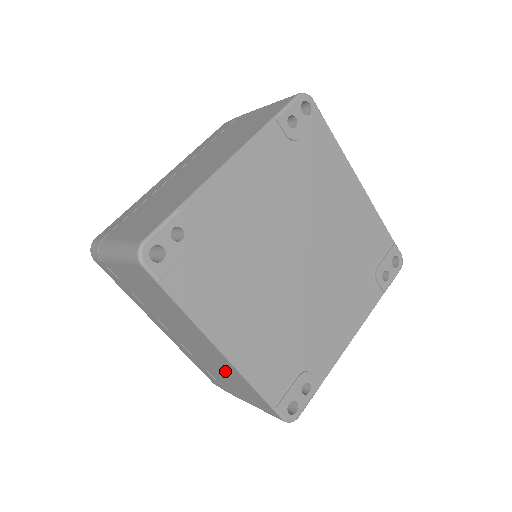
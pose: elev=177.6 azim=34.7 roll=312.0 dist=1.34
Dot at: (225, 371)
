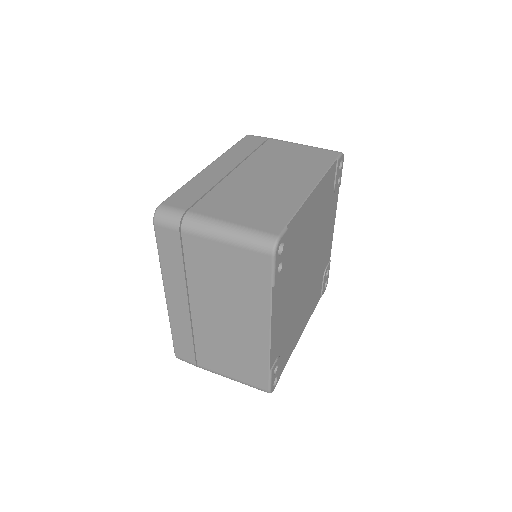
Dot at: occluded
